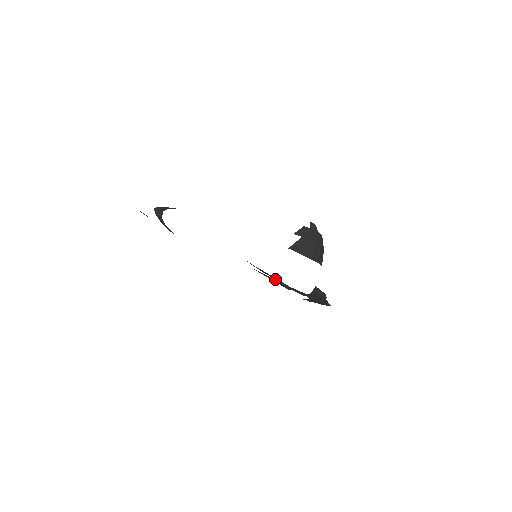
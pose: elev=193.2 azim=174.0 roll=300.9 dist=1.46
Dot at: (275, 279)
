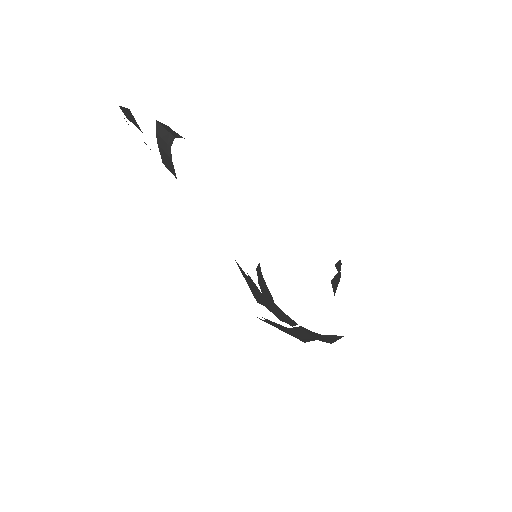
Dot at: (262, 291)
